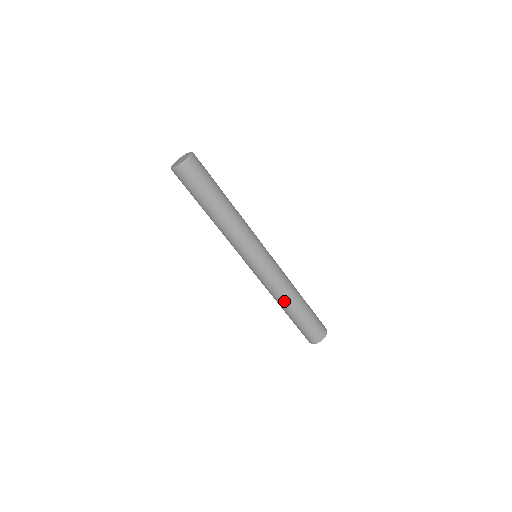
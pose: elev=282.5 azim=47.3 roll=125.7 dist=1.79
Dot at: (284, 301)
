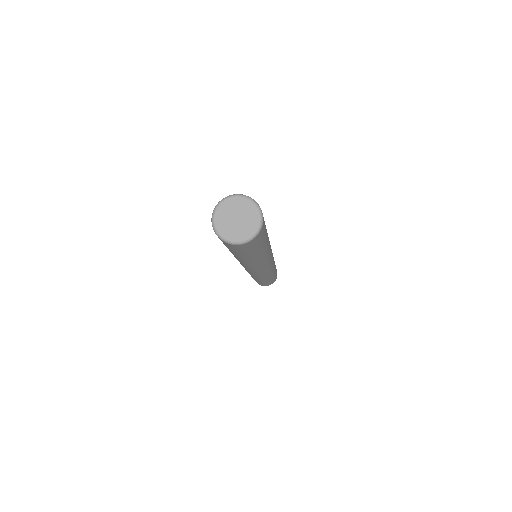
Dot at: (253, 277)
